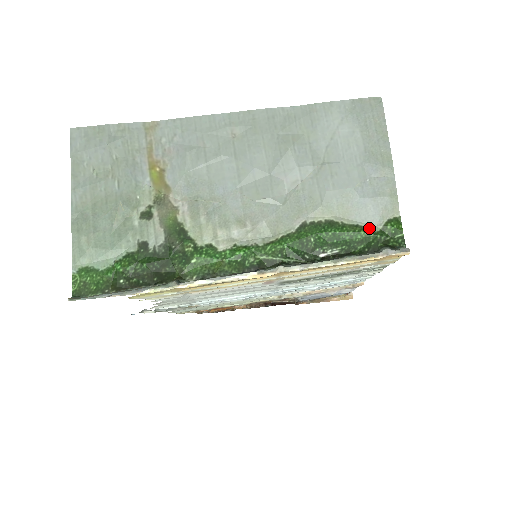
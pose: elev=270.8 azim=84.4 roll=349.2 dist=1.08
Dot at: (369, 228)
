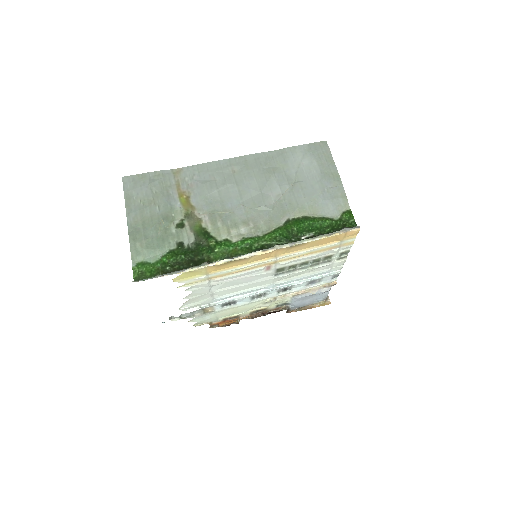
Dot at: (331, 218)
